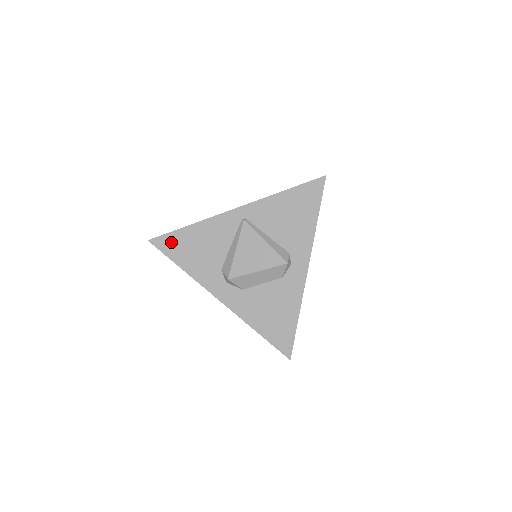
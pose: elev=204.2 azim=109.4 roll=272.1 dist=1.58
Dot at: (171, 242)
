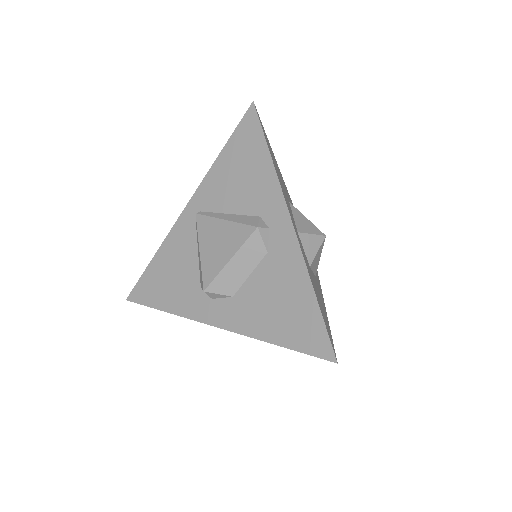
Dot at: (145, 288)
